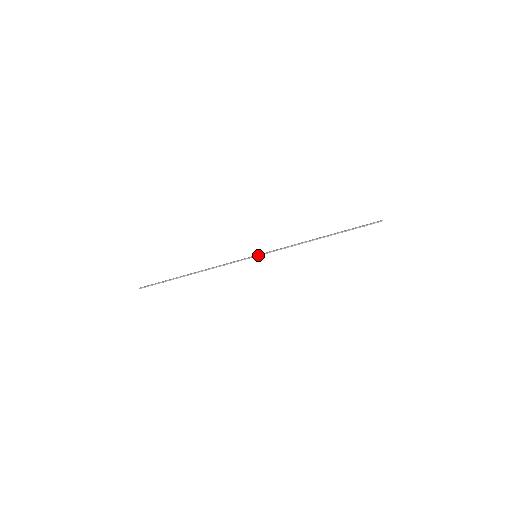
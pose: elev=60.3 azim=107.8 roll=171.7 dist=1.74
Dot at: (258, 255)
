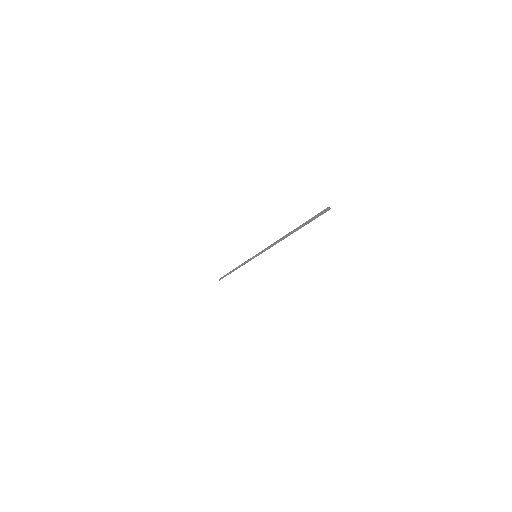
Dot at: occluded
